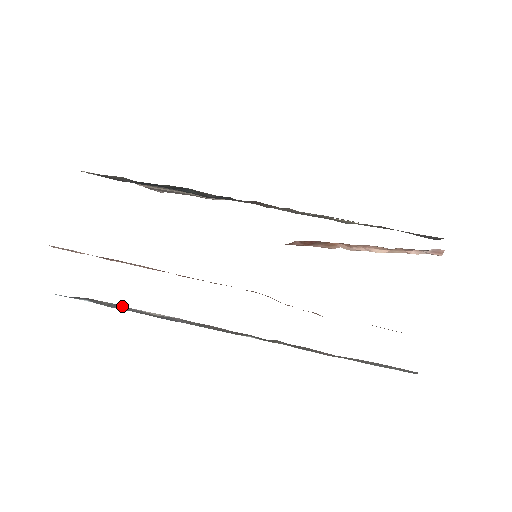
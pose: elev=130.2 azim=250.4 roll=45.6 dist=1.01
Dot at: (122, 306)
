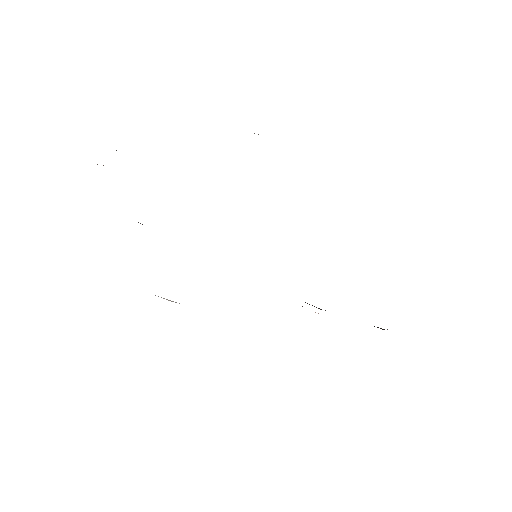
Dot at: occluded
